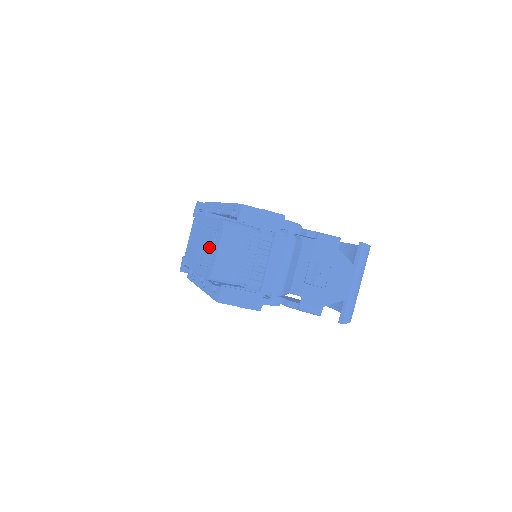
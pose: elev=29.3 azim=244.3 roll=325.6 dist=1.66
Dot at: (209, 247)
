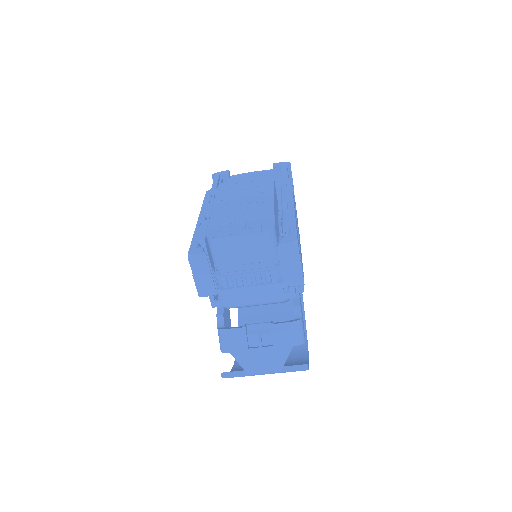
Dot at: (241, 219)
